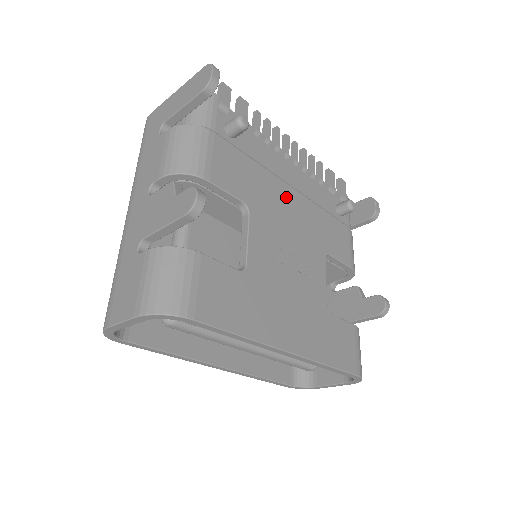
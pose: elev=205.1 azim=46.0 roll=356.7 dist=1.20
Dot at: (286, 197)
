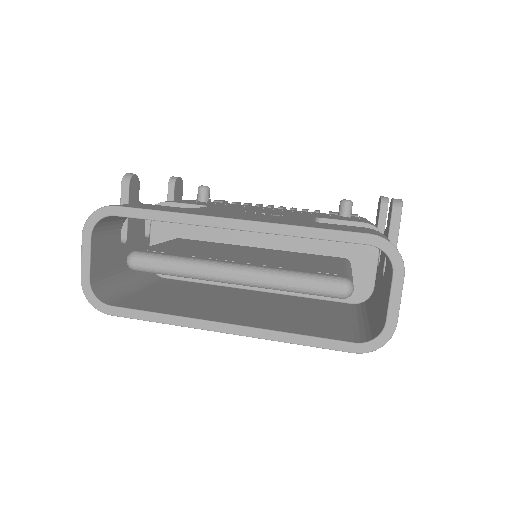
Dot at: (261, 209)
